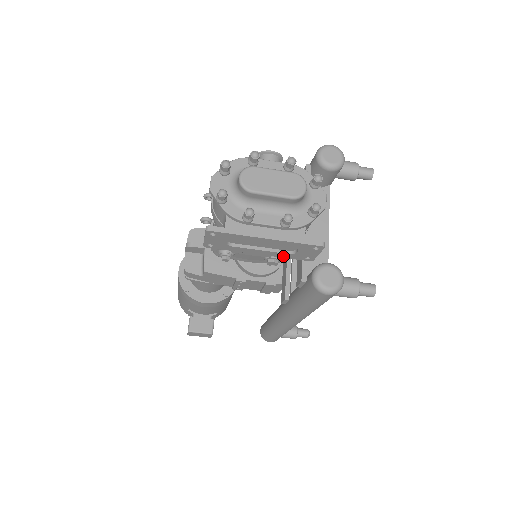
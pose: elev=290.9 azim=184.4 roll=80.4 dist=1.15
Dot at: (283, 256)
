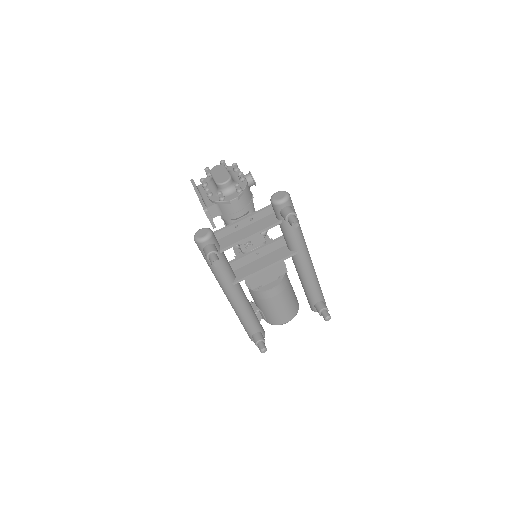
Dot at: occluded
